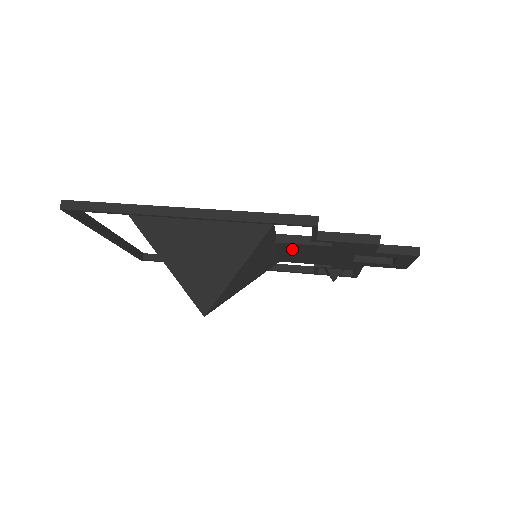
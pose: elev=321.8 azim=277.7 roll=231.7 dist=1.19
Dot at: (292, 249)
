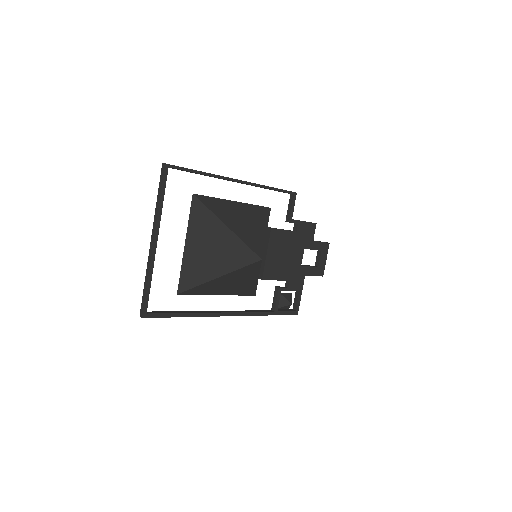
Dot at: (276, 243)
